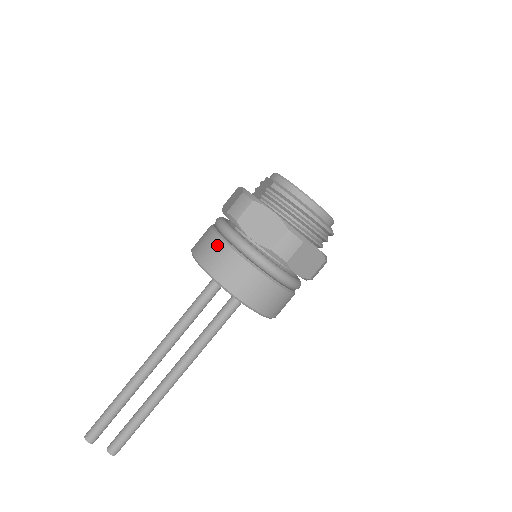
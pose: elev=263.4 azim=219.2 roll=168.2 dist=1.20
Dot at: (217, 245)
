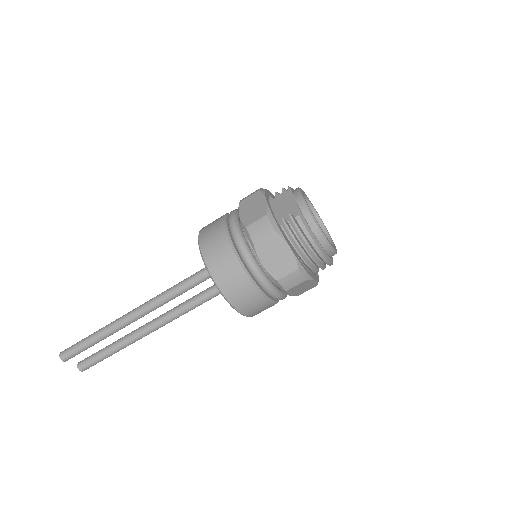
Dot at: (228, 256)
